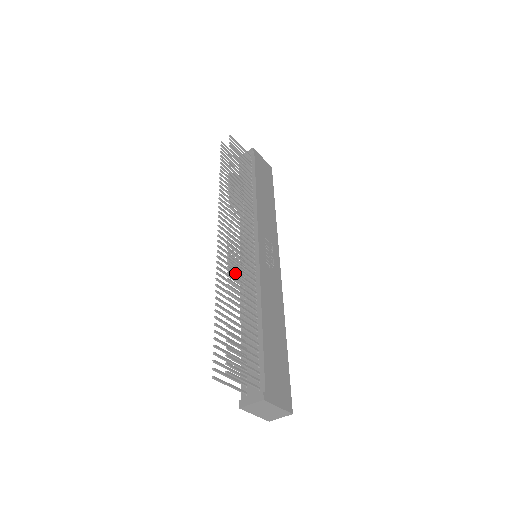
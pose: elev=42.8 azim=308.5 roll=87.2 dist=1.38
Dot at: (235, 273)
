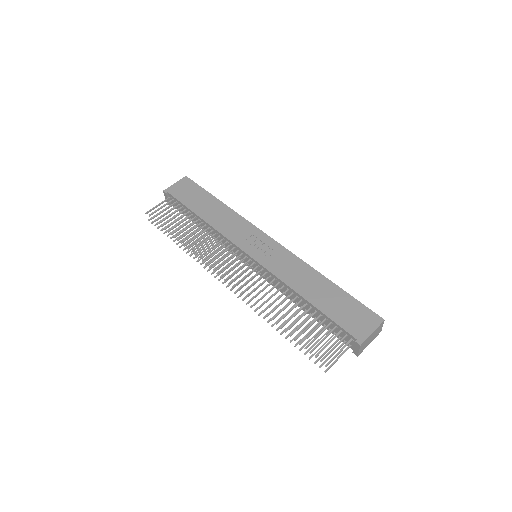
Dot at: (261, 299)
